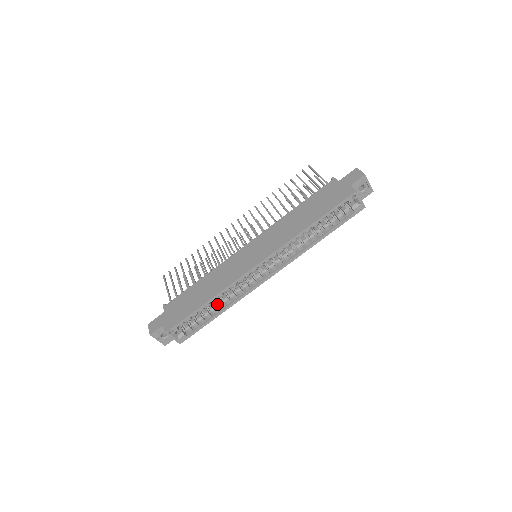
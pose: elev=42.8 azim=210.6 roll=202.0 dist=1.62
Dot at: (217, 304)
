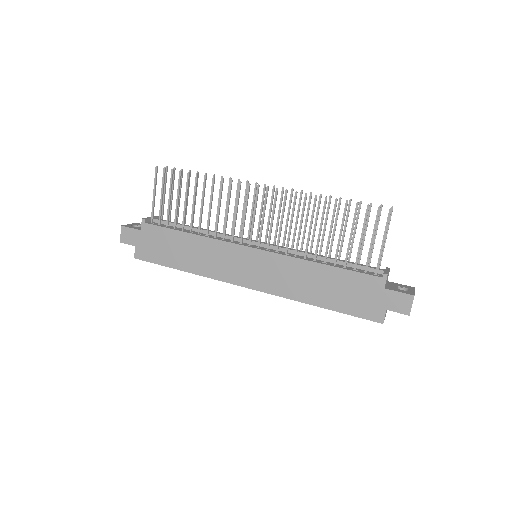
Dot at: occluded
